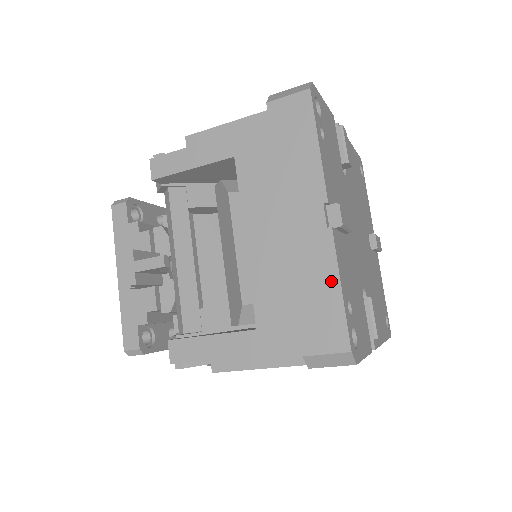
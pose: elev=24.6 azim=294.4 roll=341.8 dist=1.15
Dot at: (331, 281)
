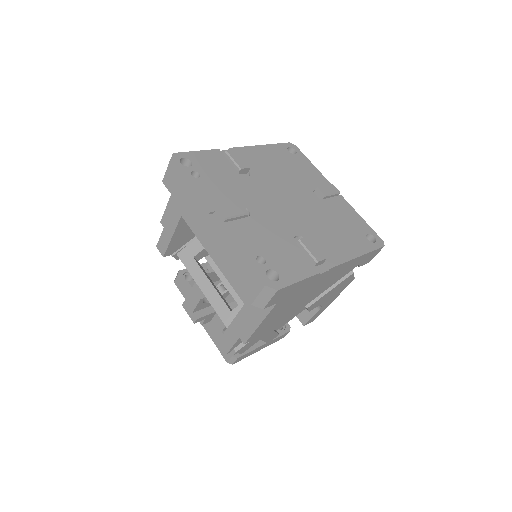
Dot at: (236, 253)
